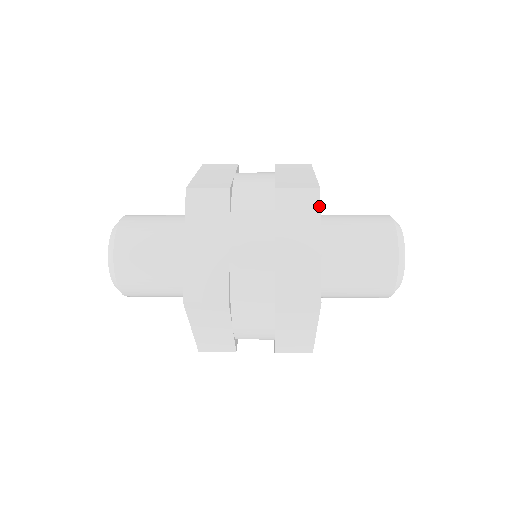
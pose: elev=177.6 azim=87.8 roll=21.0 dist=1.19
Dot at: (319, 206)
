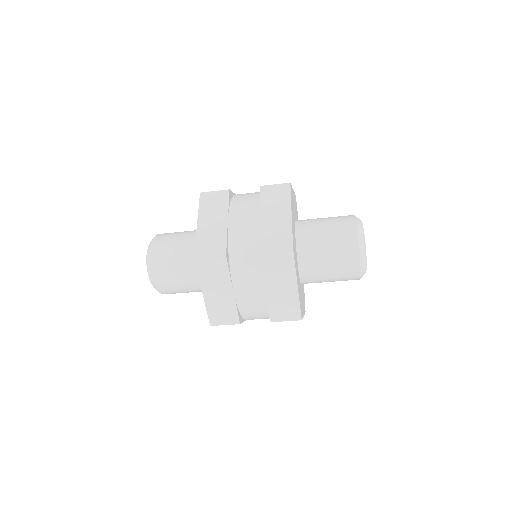
Dot at: occluded
